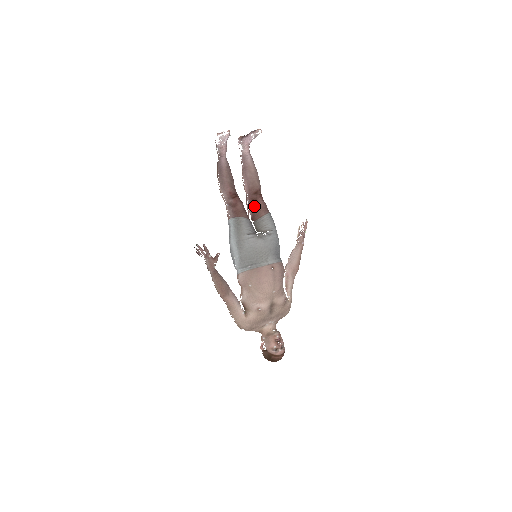
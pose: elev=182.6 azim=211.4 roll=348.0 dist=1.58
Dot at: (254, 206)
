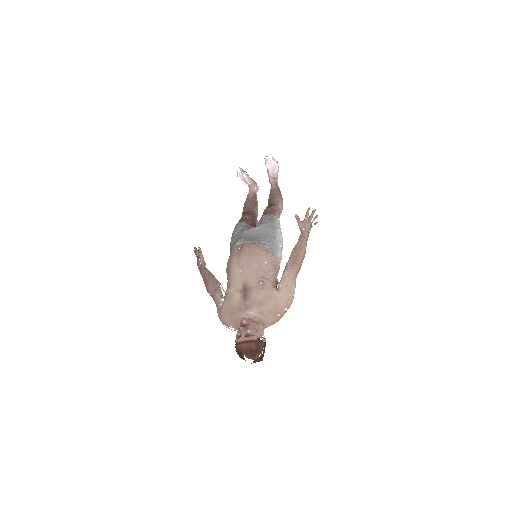
Dot at: occluded
